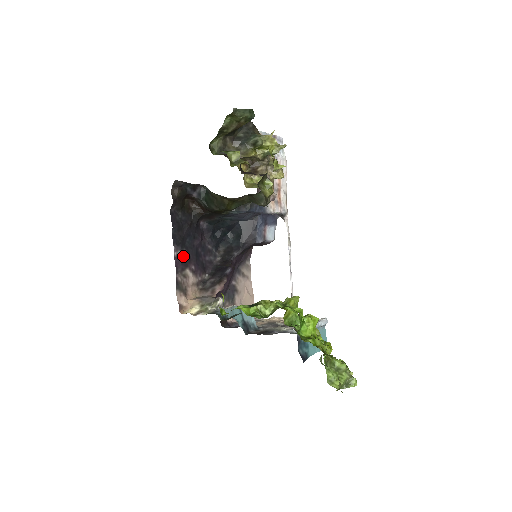
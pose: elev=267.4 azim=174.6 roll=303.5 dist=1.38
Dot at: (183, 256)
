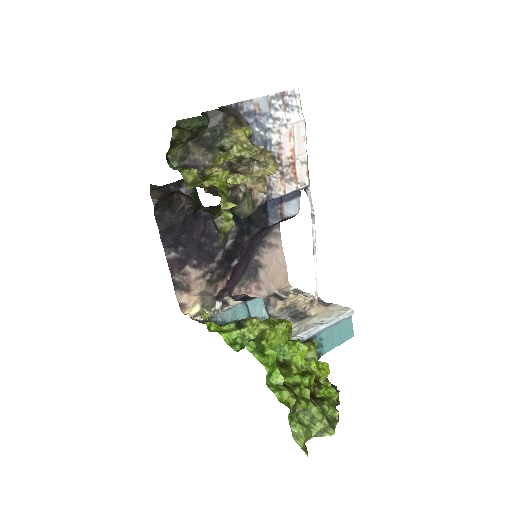
Dot at: (179, 255)
